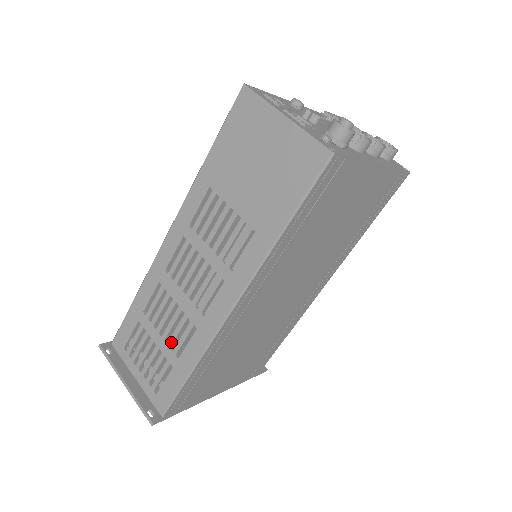
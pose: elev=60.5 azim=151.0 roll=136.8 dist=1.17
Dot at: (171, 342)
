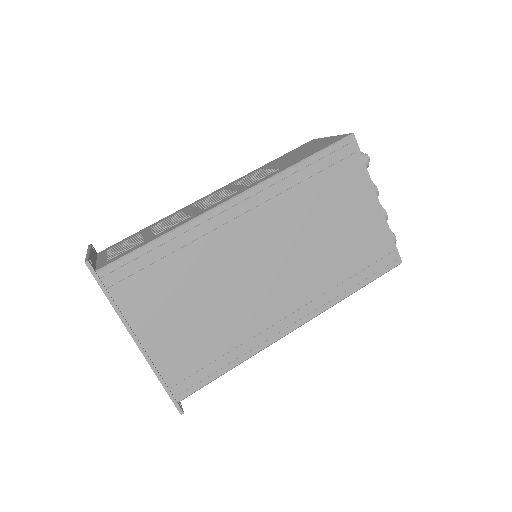
Dot at: (159, 230)
